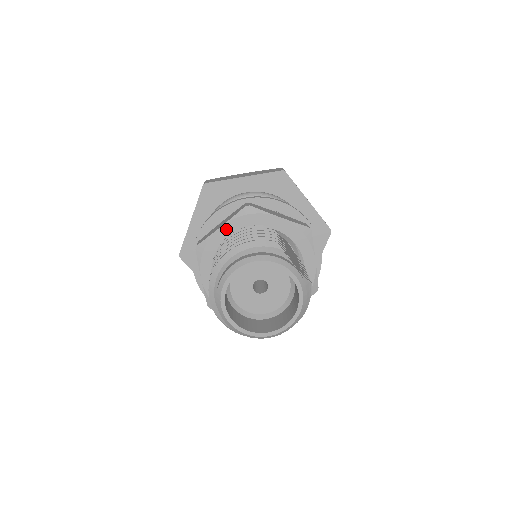
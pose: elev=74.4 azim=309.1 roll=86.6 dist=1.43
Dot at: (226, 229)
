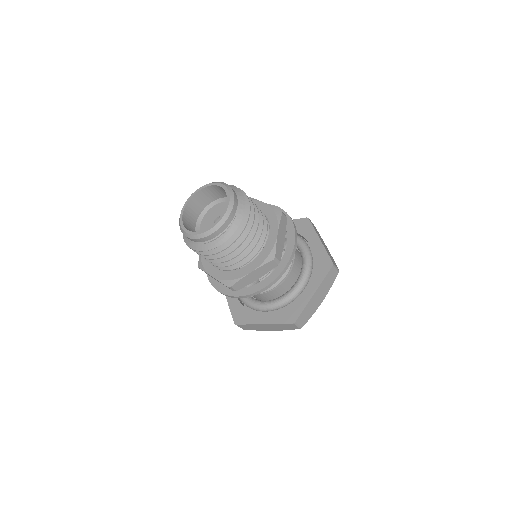
Dot at: occluded
